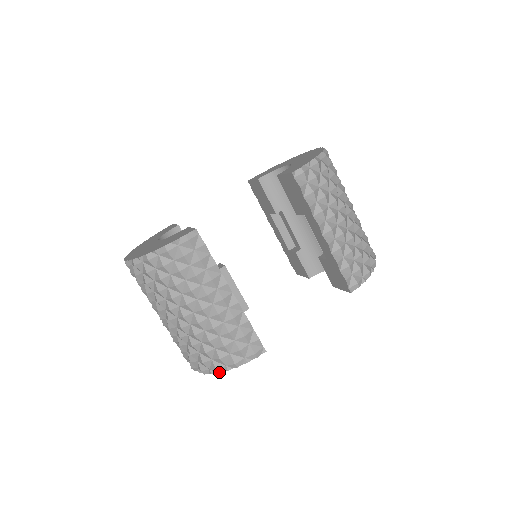
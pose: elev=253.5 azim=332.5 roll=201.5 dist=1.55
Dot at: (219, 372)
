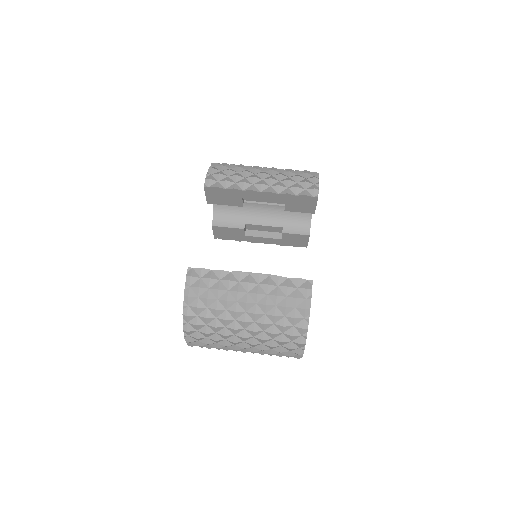
Dot at: (307, 328)
